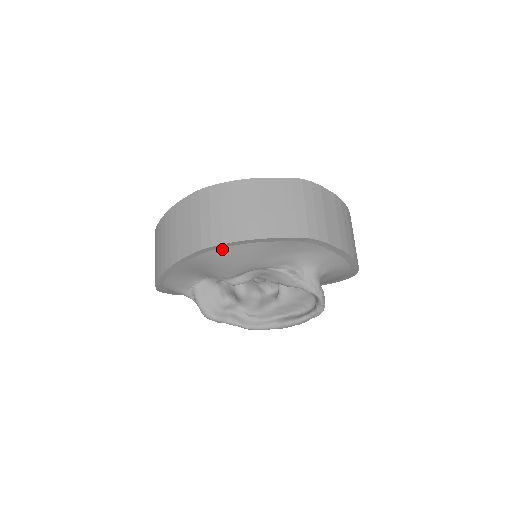
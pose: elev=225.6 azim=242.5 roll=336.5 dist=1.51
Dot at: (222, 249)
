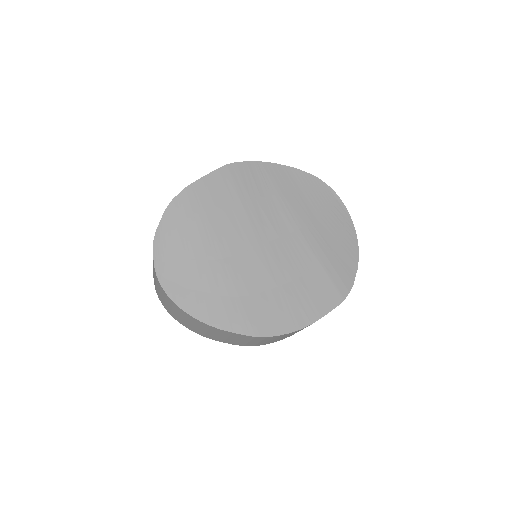
Dot at: occluded
